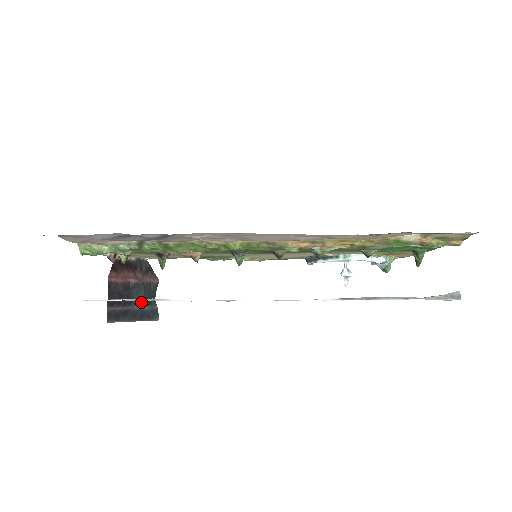
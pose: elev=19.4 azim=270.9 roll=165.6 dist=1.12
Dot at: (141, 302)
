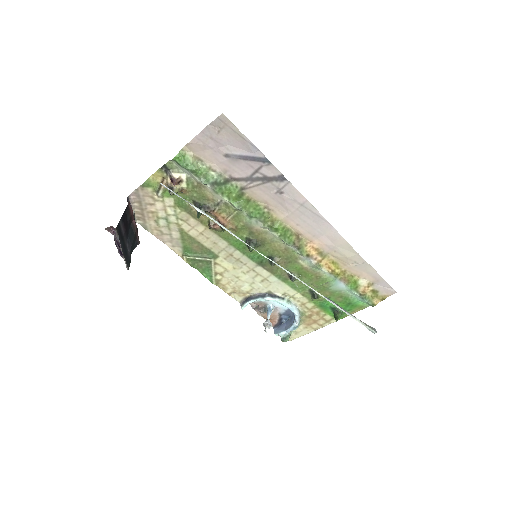
Dot at: (130, 243)
